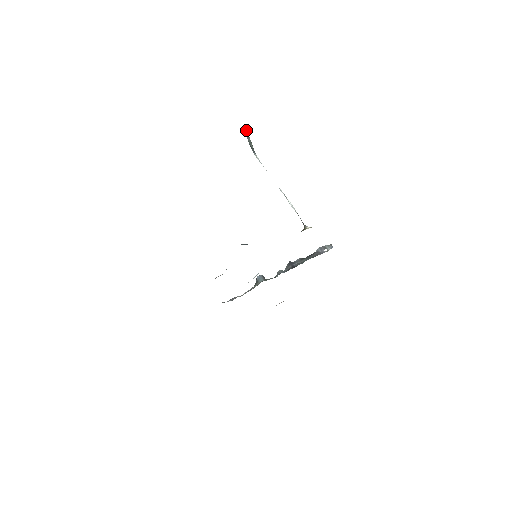
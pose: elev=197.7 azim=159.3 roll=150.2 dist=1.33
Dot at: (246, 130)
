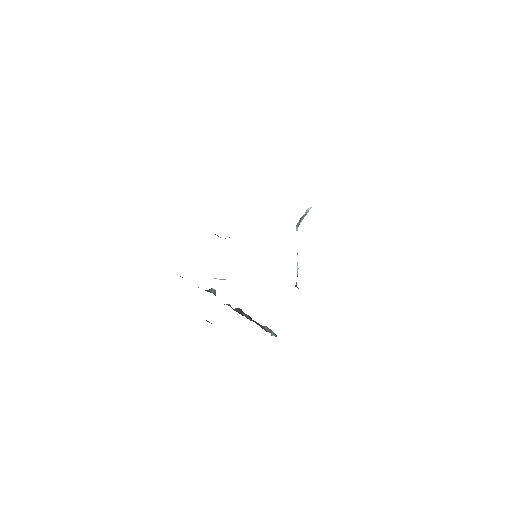
Dot at: (311, 207)
